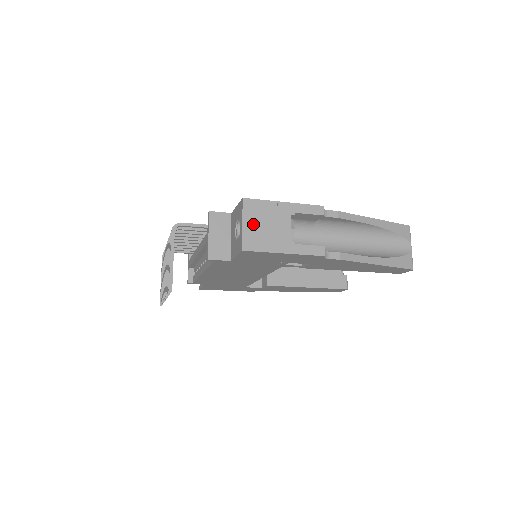
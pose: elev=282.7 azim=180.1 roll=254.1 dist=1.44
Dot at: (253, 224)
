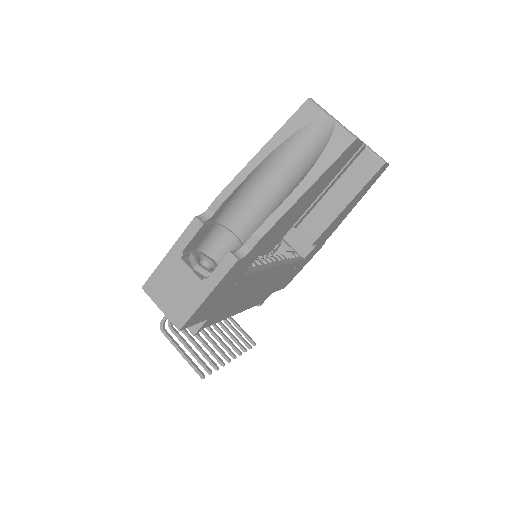
Dot at: (166, 300)
